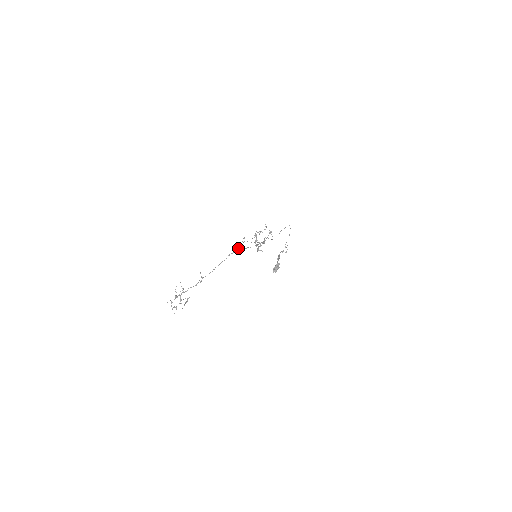
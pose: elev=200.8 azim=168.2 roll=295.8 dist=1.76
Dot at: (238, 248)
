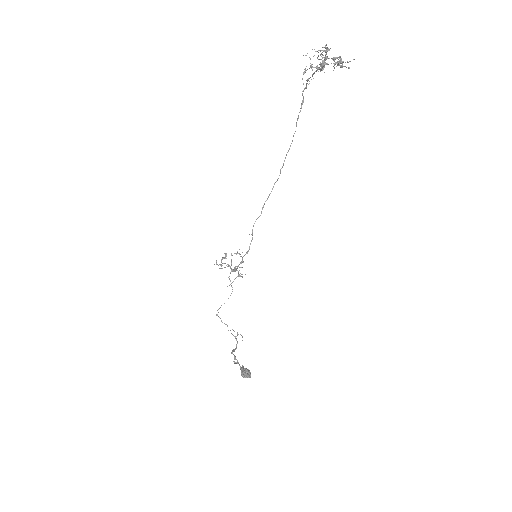
Dot at: occluded
